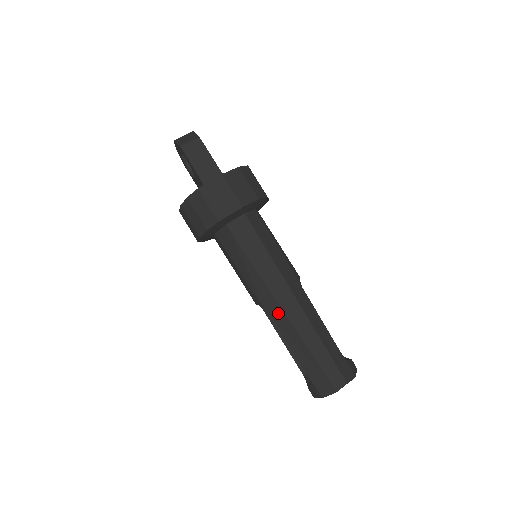
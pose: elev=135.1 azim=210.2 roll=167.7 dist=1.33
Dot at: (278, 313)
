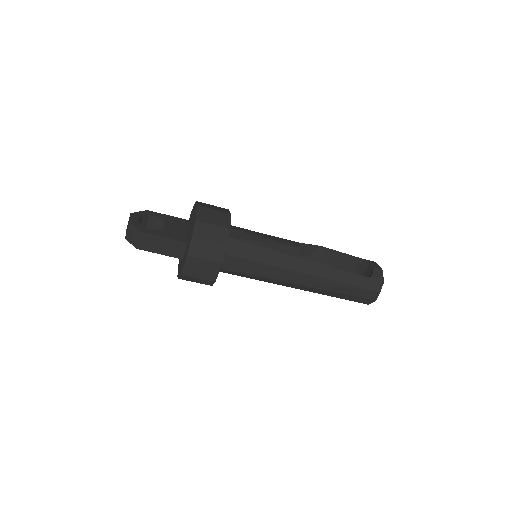
Dot at: (302, 287)
